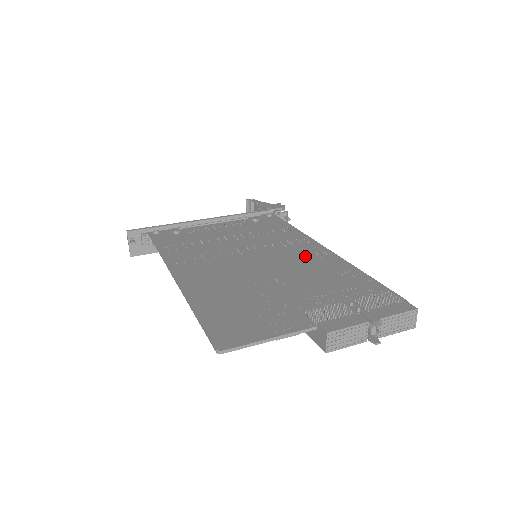
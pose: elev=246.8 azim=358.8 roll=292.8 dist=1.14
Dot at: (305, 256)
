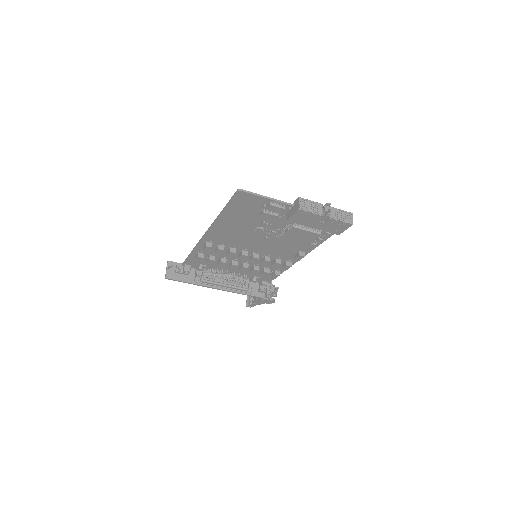
Dot at: (288, 249)
